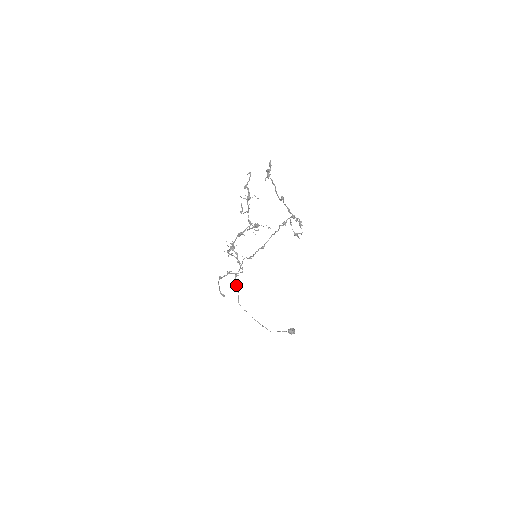
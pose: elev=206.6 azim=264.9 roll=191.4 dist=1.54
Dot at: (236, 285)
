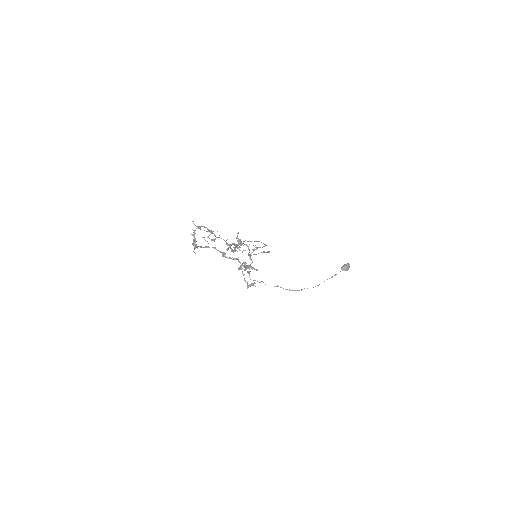
Dot at: occluded
